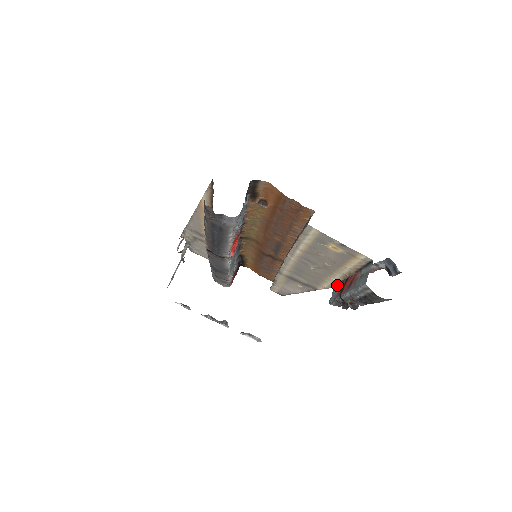
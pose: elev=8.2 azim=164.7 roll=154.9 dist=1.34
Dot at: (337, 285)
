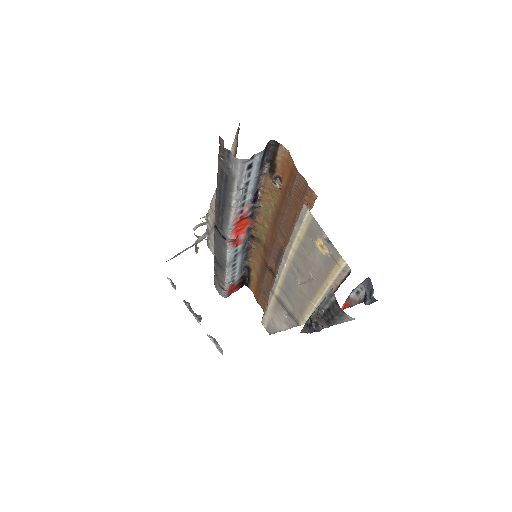
Dot at: occluded
